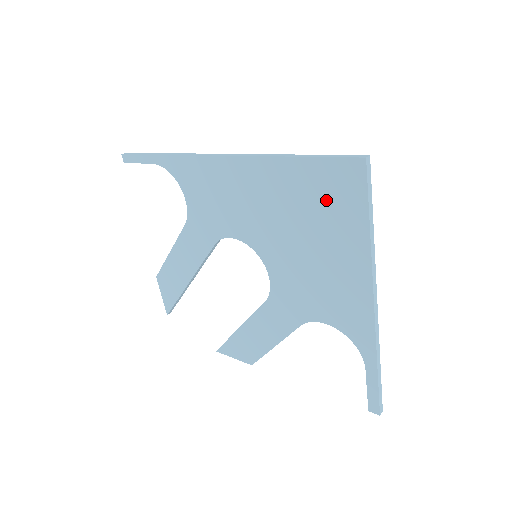
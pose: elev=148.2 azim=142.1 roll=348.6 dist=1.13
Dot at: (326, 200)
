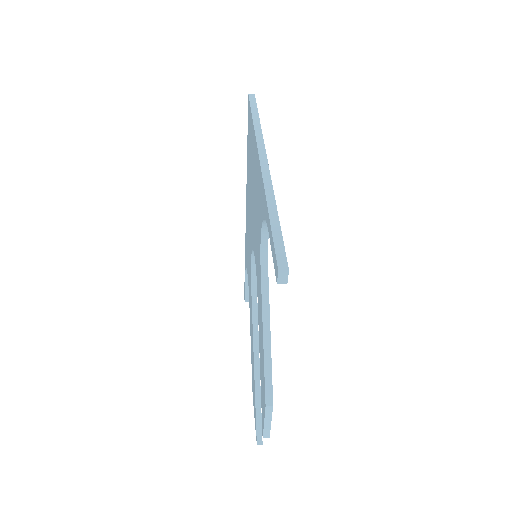
Dot at: (250, 145)
